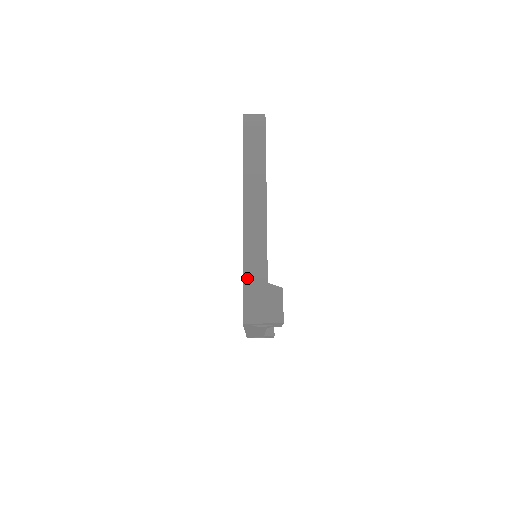
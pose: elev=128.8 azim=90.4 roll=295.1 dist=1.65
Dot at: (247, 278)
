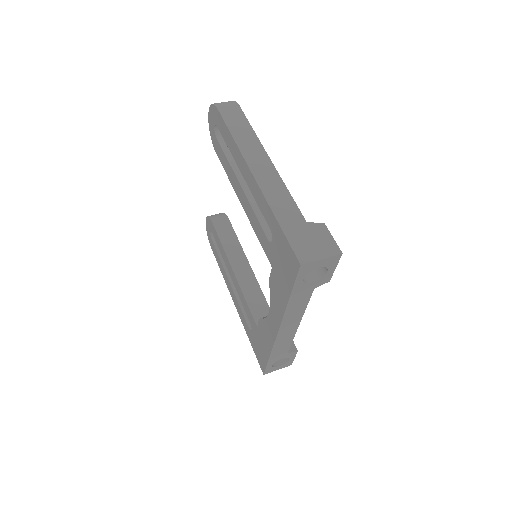
Dot at: (284, 223)
